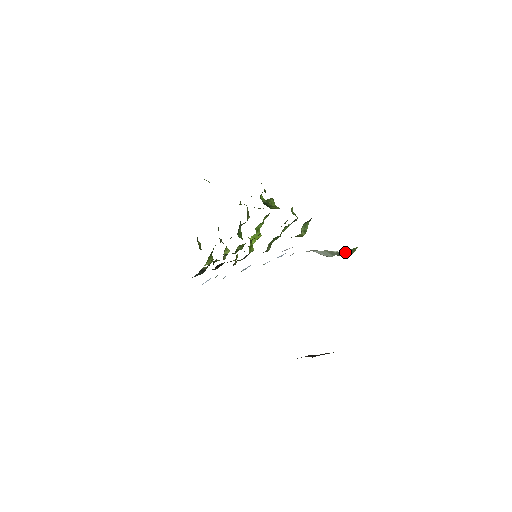
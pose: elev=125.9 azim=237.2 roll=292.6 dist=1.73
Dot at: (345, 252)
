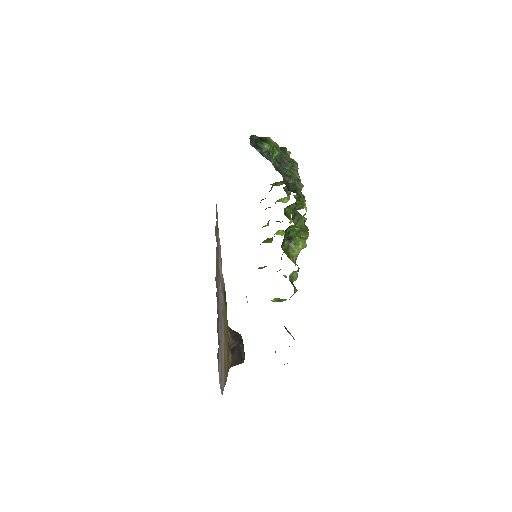
Dot at: occluded
